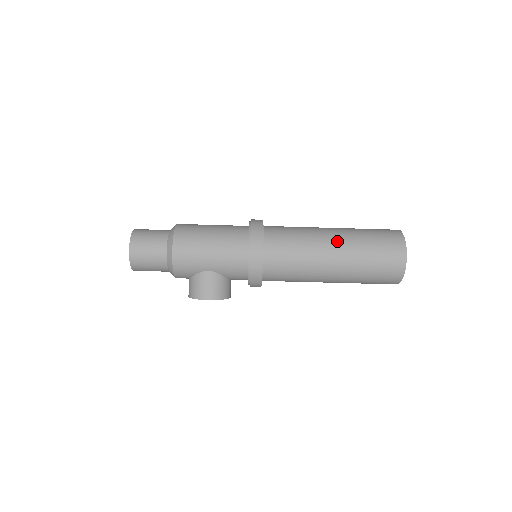
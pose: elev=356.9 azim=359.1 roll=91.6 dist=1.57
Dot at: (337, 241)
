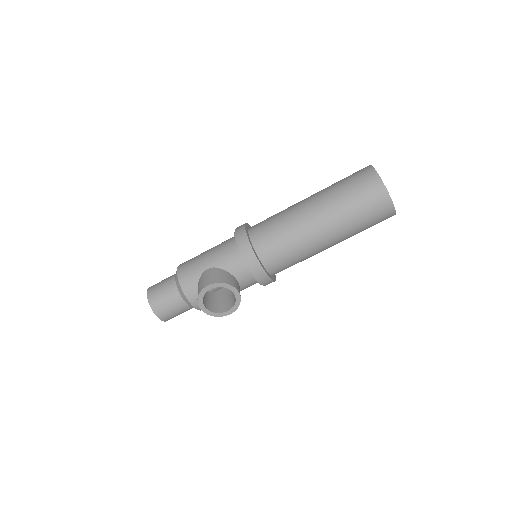
Dot at: occluded
